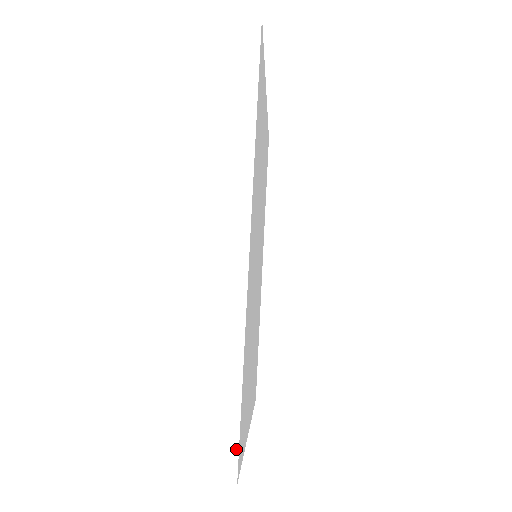
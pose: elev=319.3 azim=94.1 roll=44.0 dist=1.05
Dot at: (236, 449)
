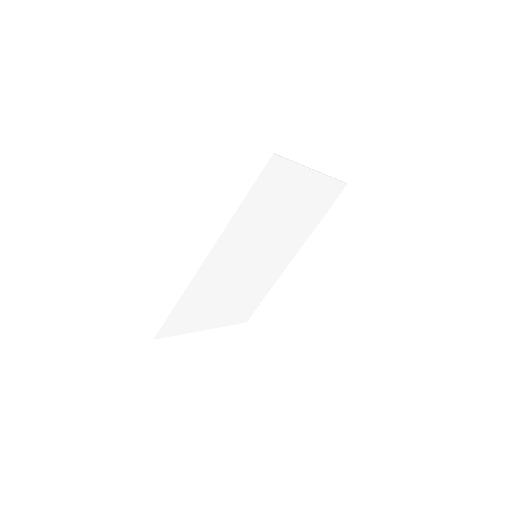
Dot at: (159, 328)
